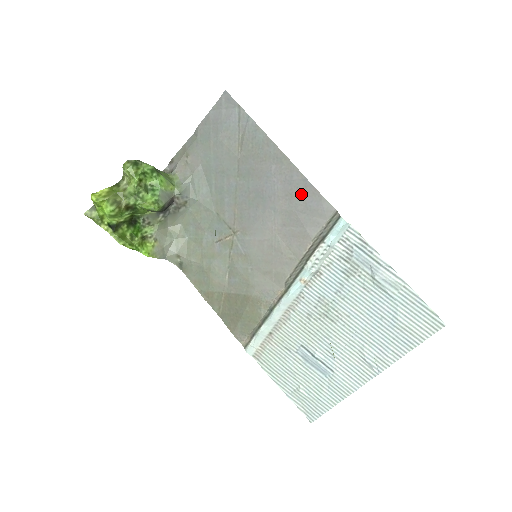
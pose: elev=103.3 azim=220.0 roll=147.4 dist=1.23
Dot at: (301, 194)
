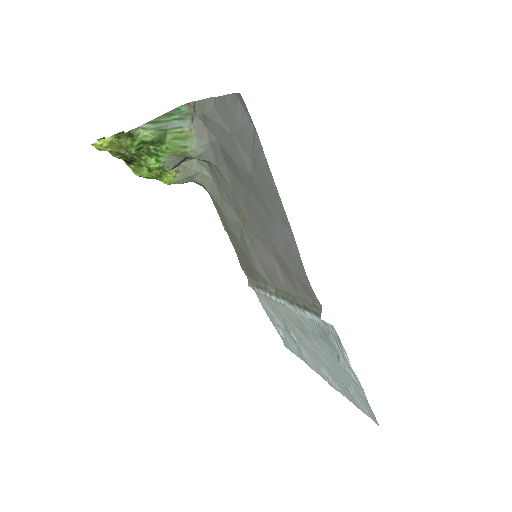
Dot at: (296, 266)
